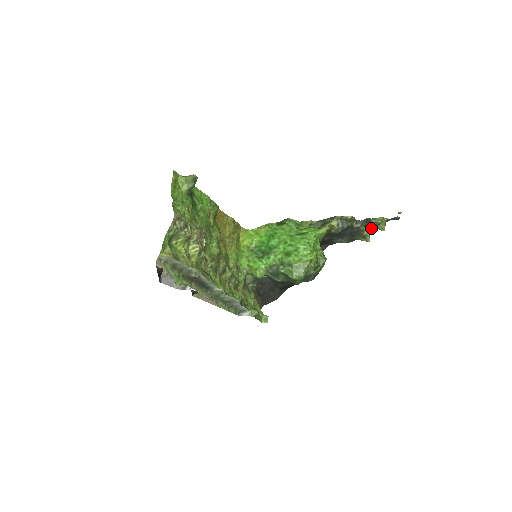
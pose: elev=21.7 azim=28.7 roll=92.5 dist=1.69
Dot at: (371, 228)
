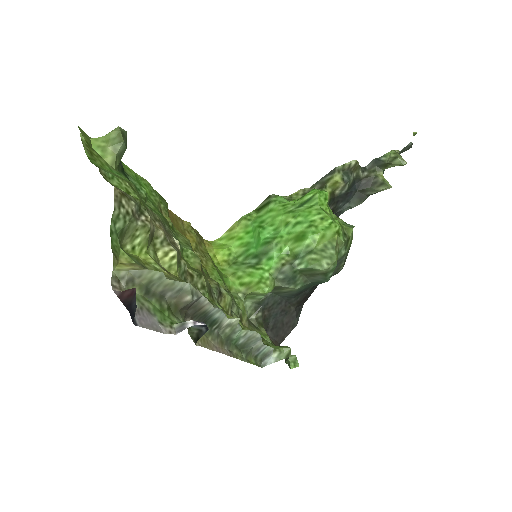
Dot at: (382, 172)
